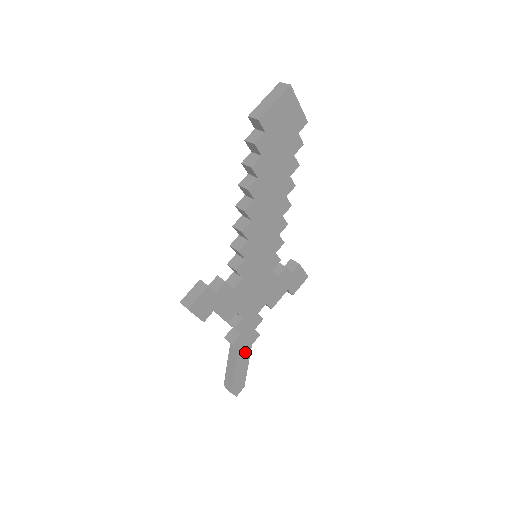
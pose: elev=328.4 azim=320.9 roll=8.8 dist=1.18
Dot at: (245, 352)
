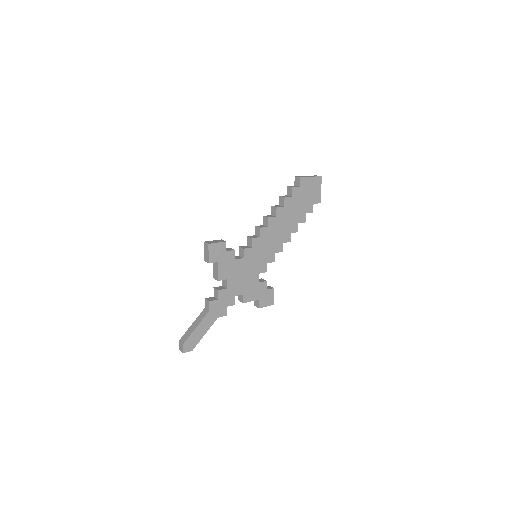
Dot at: (211, 319)
